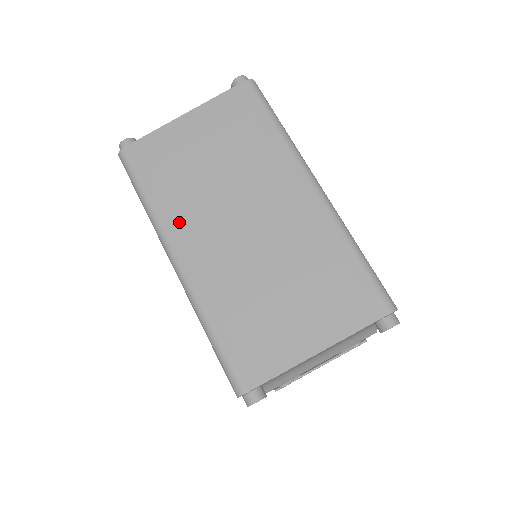
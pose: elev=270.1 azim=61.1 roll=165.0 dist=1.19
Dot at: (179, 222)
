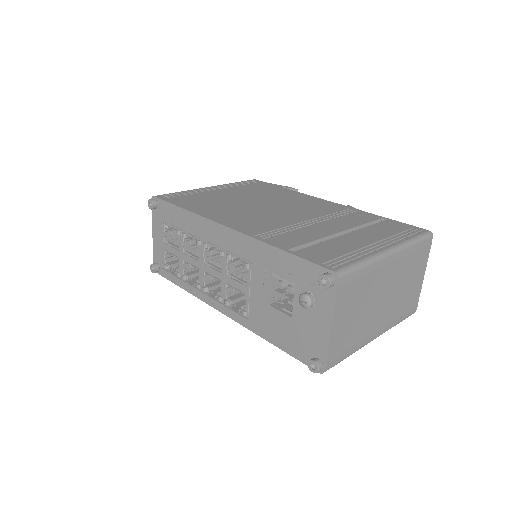
Dot at: (367, 336)
